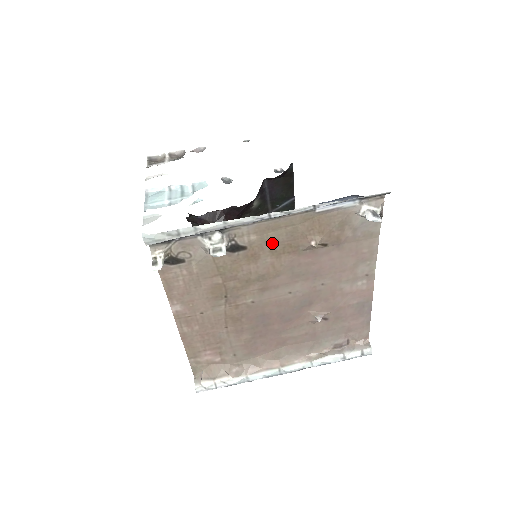
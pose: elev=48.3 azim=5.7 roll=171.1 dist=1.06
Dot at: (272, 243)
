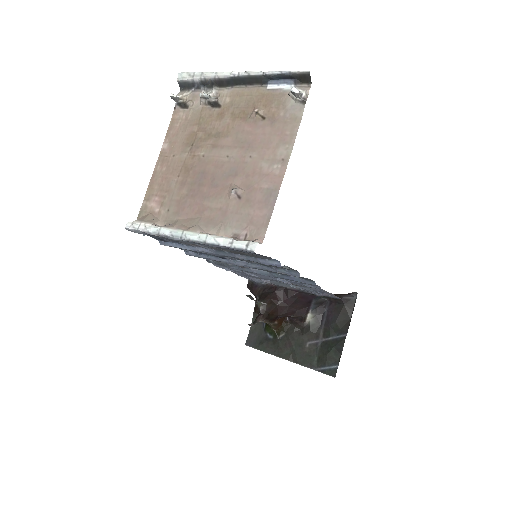
Dot at: (235, 107)
